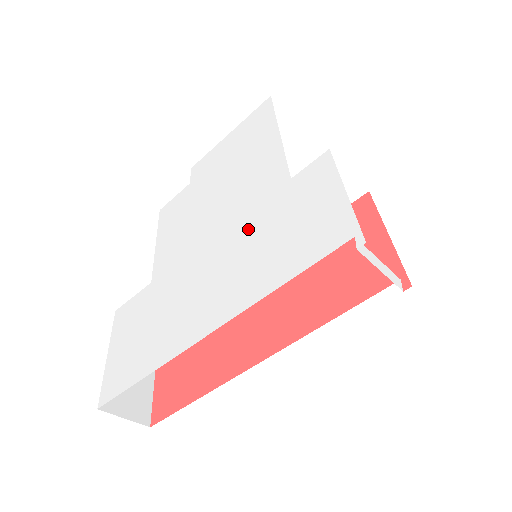
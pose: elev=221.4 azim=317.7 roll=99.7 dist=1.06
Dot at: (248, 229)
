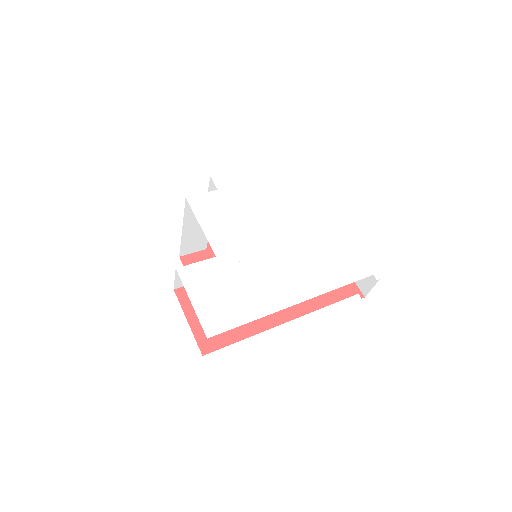
Dot at: (303, 249)
